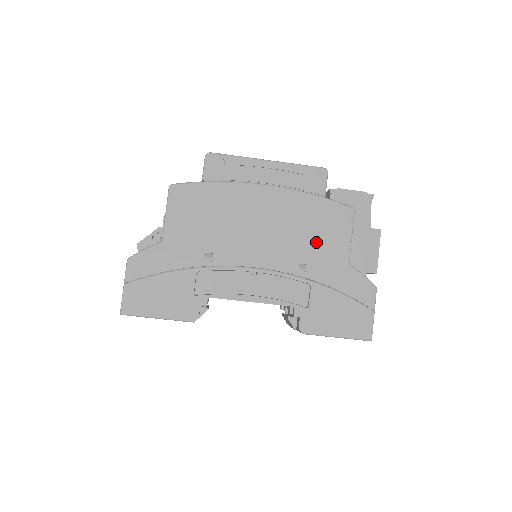
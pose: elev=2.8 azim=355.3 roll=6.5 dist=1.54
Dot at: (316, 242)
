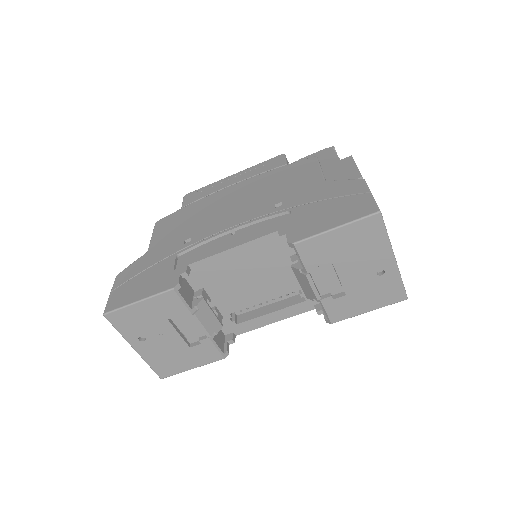
Dot at: (287, 187)
